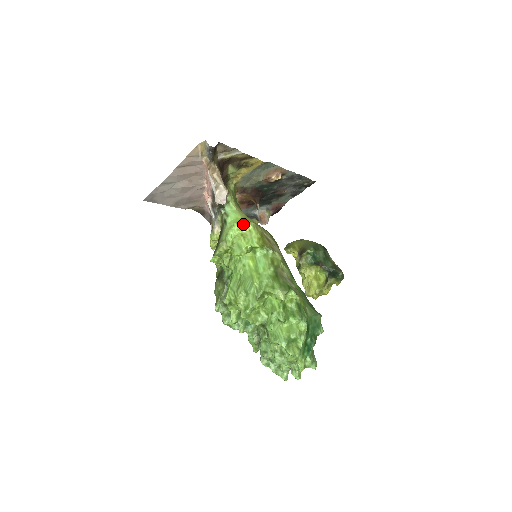
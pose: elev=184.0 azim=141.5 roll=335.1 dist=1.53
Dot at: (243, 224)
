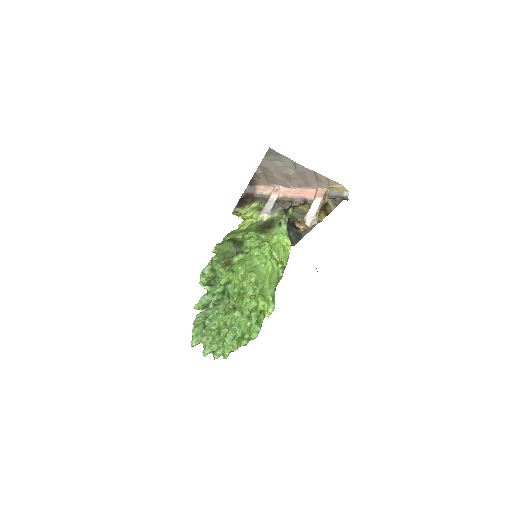
Dot at: occluded
